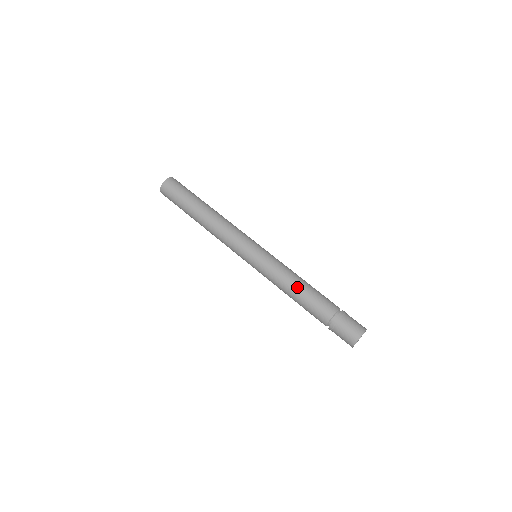
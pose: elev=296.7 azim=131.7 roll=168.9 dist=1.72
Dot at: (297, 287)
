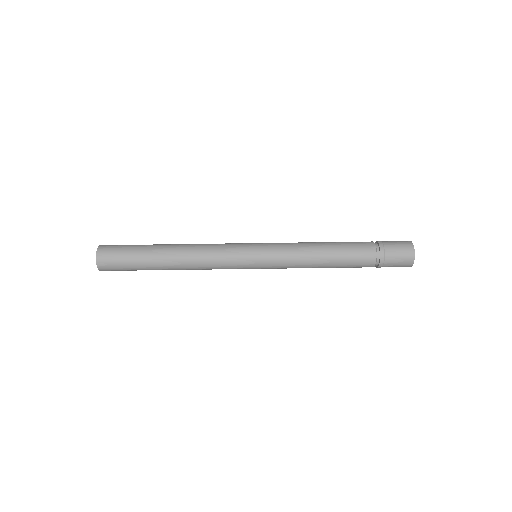
Dot at: occluded
